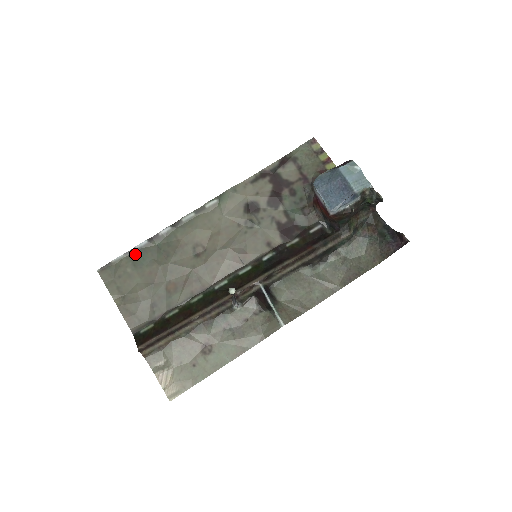
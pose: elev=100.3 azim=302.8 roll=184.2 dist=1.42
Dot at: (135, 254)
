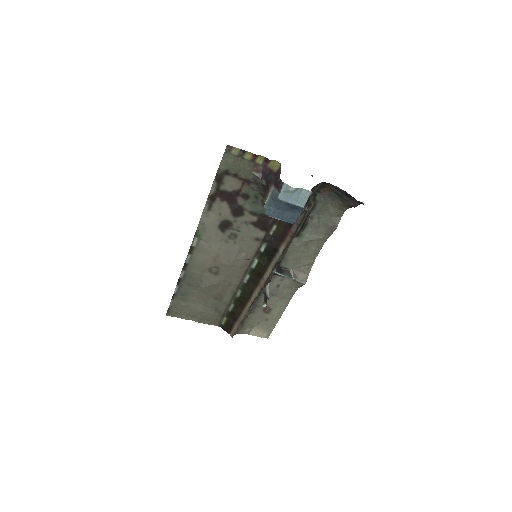
Dot at: (177, 295)
